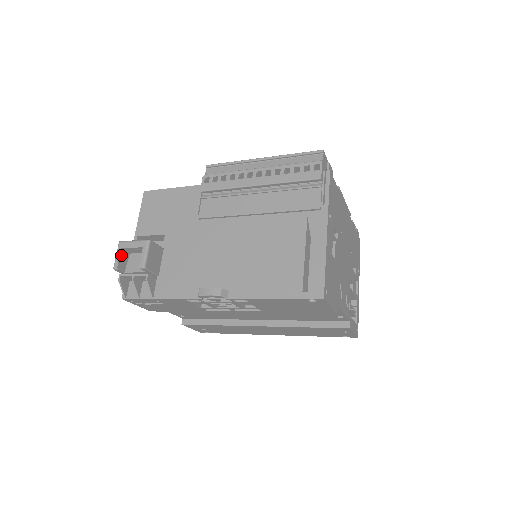
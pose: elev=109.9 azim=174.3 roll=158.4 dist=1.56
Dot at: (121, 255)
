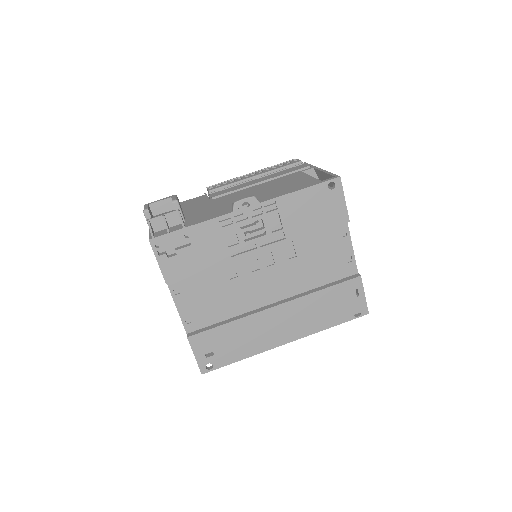
Dot at: (149, 208)
